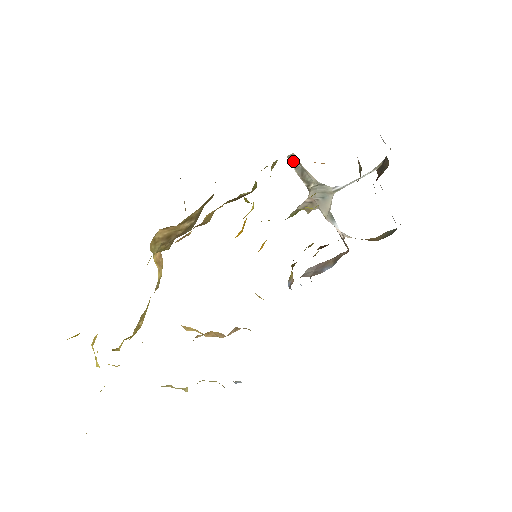
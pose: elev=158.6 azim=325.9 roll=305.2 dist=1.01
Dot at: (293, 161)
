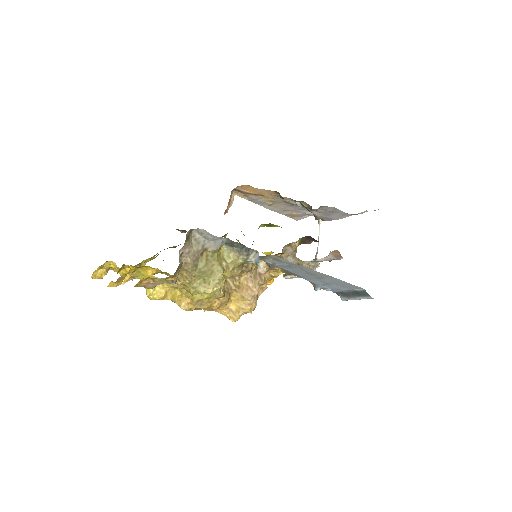
Dot at: (287, 275)
